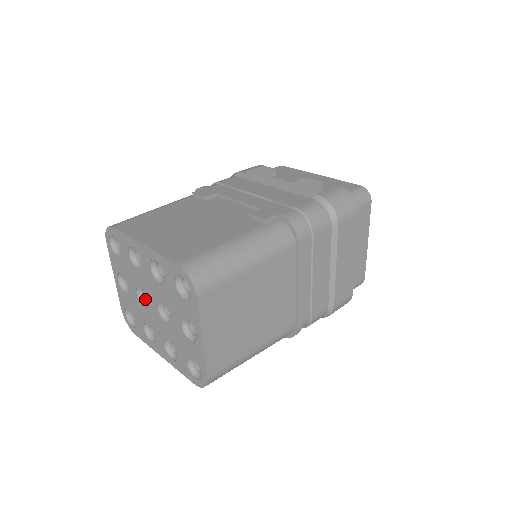
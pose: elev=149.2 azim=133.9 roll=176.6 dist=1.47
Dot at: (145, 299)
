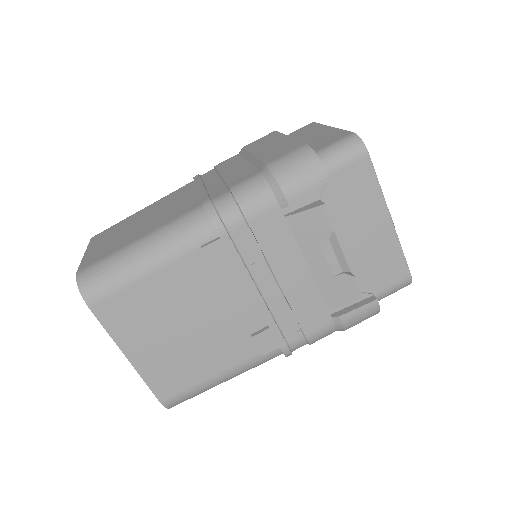
Dot at: occluded
